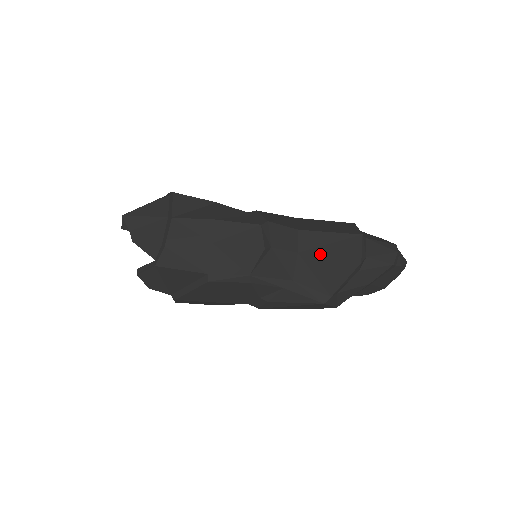
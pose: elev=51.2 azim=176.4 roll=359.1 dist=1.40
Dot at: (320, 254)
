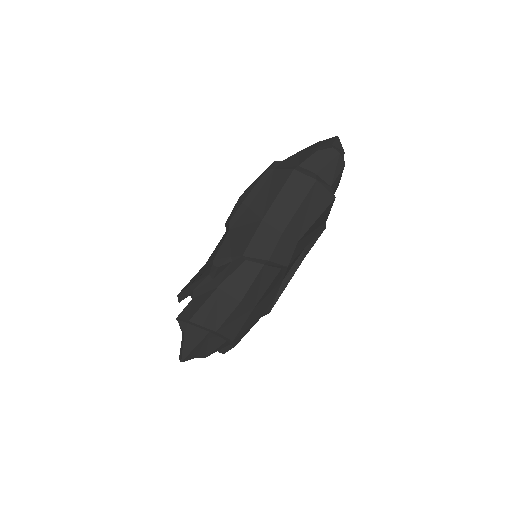
Dot at: (309, 226)
